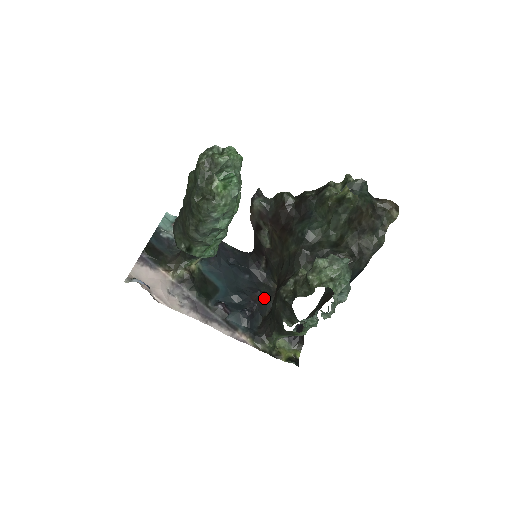
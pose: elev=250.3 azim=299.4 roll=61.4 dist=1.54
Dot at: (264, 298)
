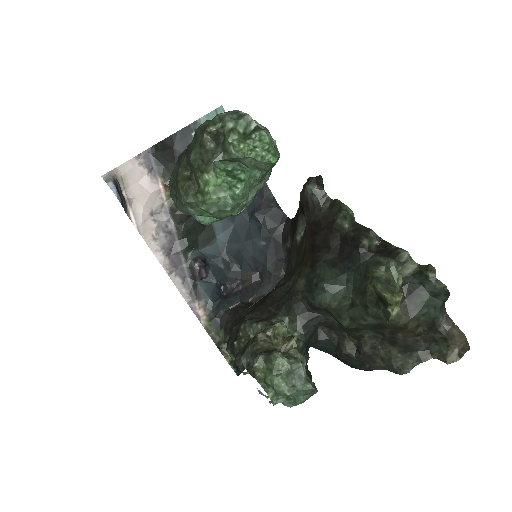
Dot at: (260, 282)
